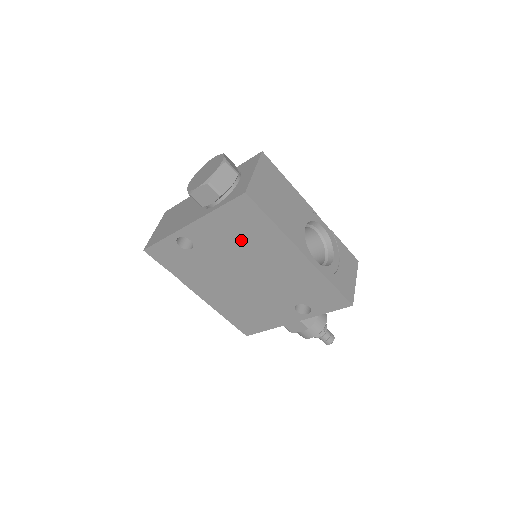
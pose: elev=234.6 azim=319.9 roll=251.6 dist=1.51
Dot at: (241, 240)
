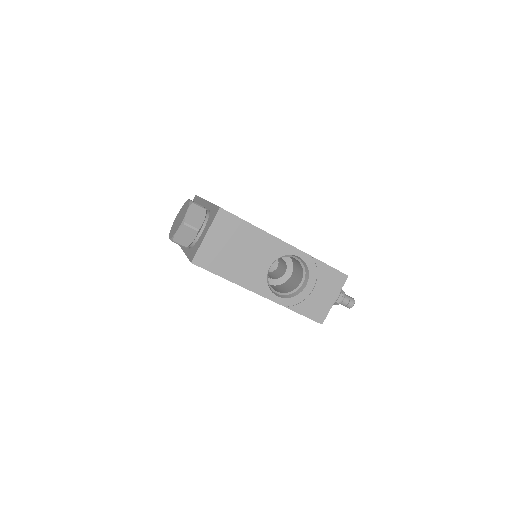
Dot at: occluded
